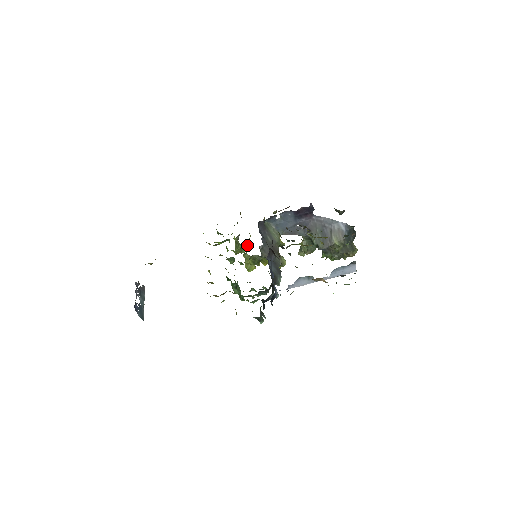
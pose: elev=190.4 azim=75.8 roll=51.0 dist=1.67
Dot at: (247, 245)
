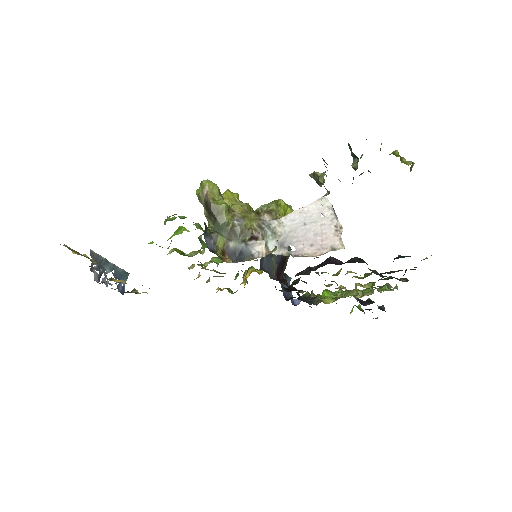
Dot at: (220, 195)
